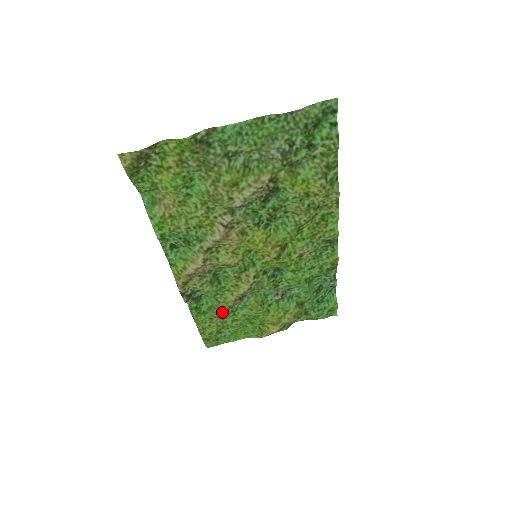
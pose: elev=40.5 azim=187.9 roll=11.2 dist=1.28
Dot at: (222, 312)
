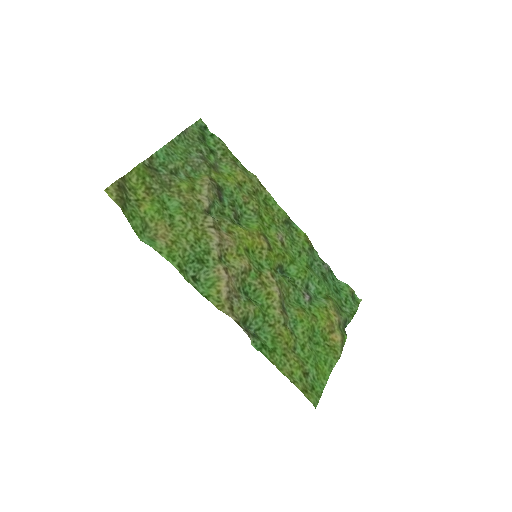
Dot at: (285, 337)
